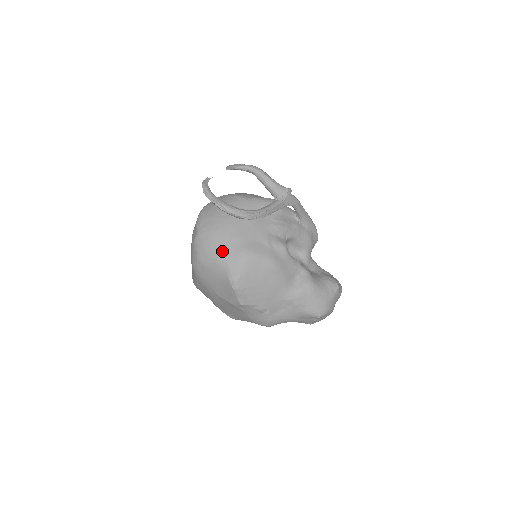
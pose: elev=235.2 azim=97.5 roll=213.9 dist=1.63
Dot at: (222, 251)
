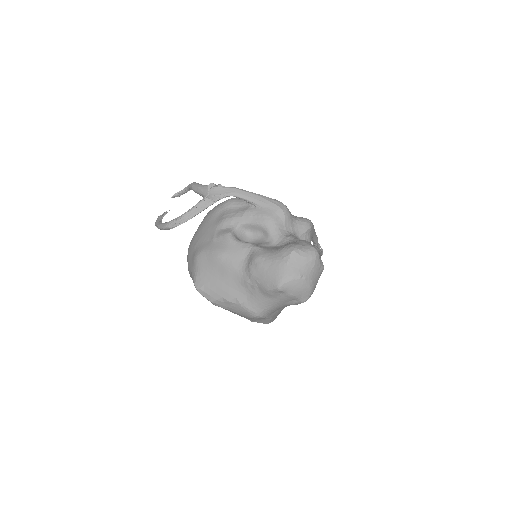
Dot at: (189, 262)
